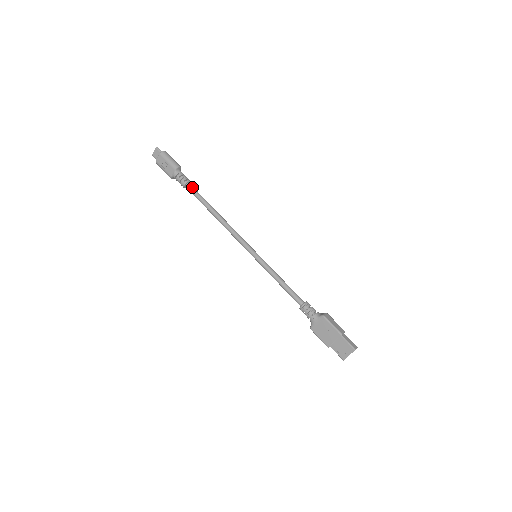
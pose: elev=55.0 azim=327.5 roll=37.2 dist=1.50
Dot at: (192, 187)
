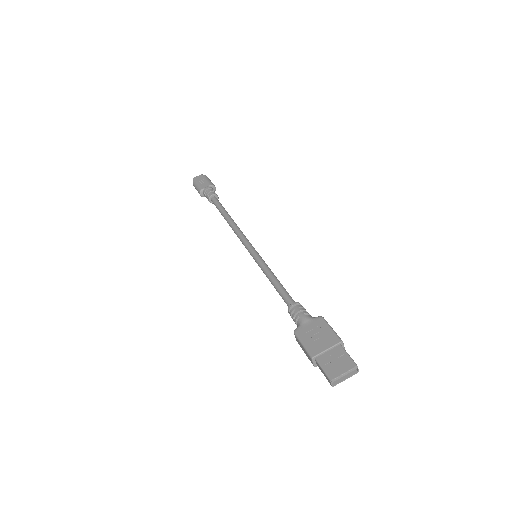
Dot at: (218, 200)
